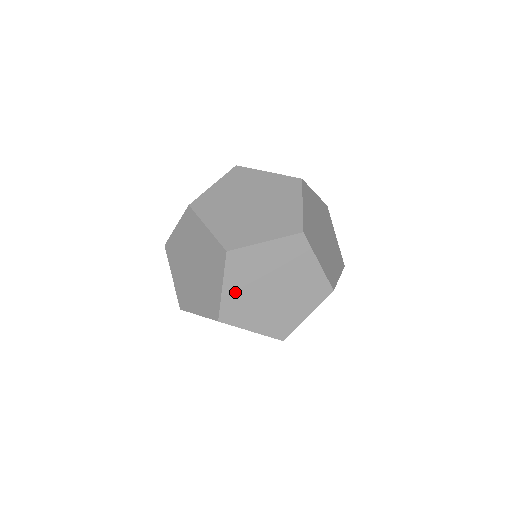
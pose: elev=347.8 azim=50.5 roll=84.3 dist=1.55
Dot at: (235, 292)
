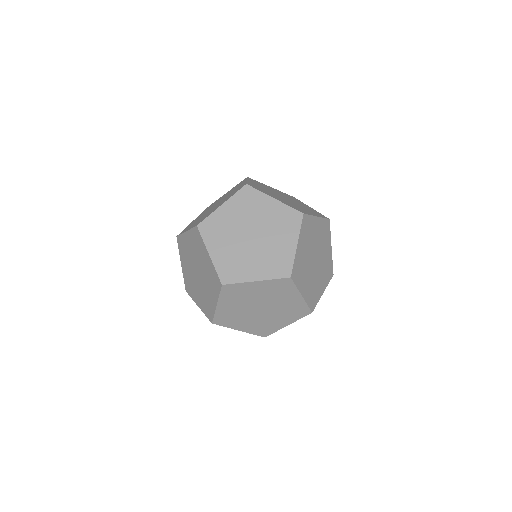
Dot at: occluded
